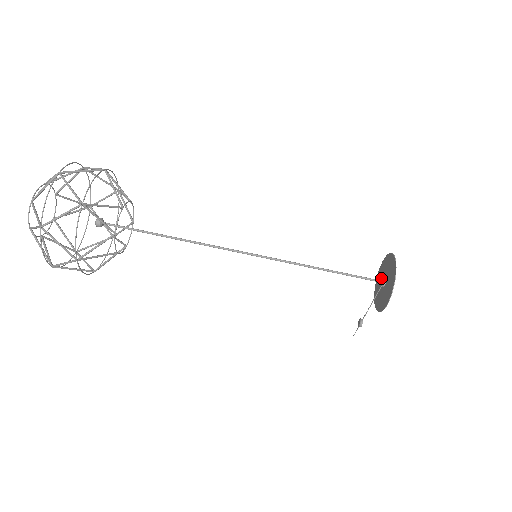
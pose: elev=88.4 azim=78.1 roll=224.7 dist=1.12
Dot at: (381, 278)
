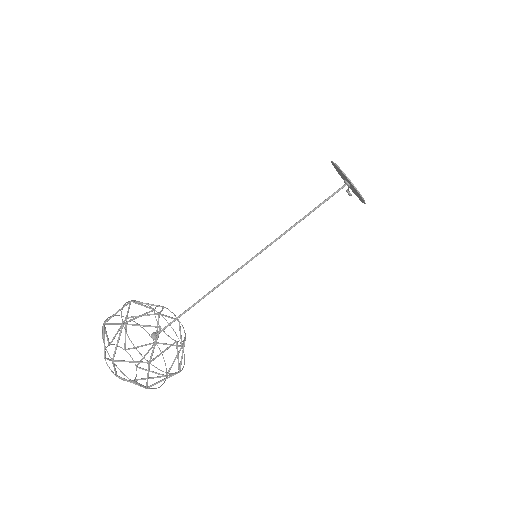
Dot at: occluded
